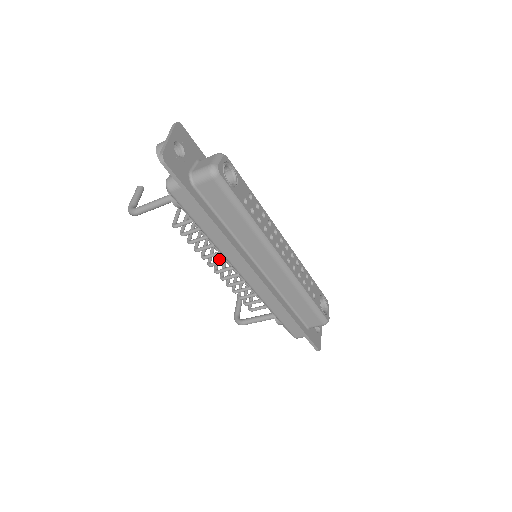
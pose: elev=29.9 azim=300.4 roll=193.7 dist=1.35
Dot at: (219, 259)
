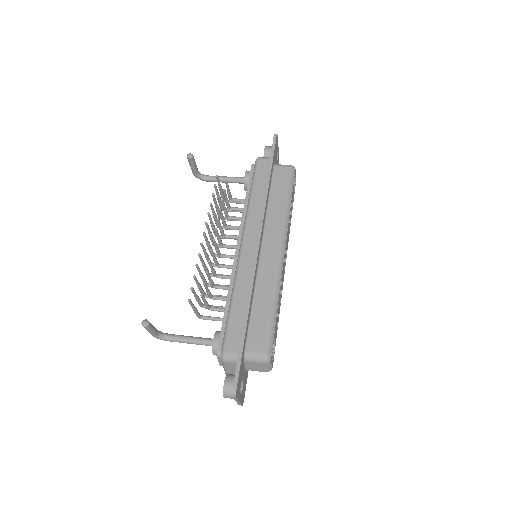
Dot at: (211, 248)
